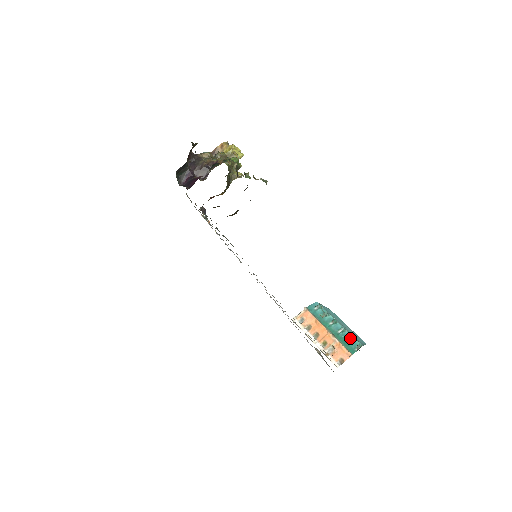
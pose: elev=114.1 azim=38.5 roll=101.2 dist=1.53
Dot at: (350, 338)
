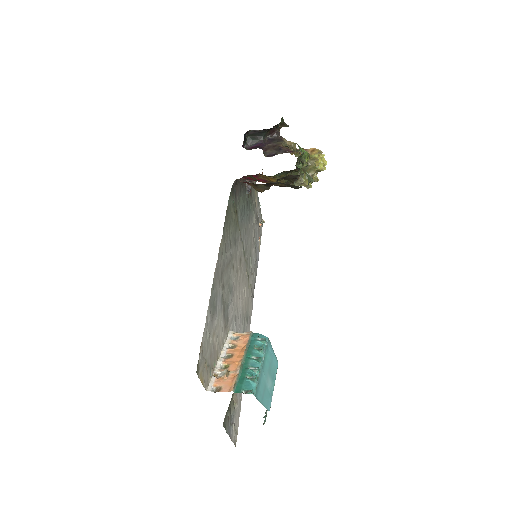
Dot at: (252, 380)
